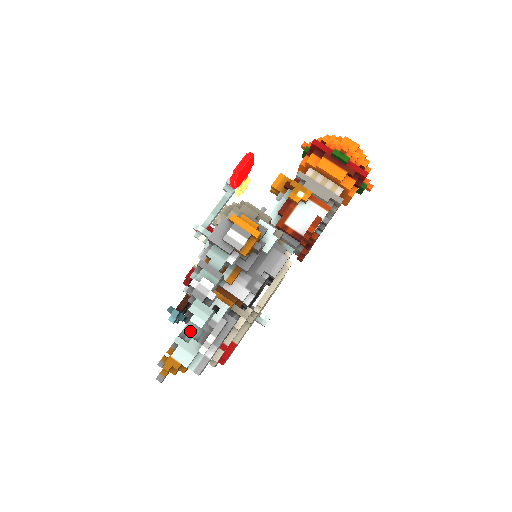
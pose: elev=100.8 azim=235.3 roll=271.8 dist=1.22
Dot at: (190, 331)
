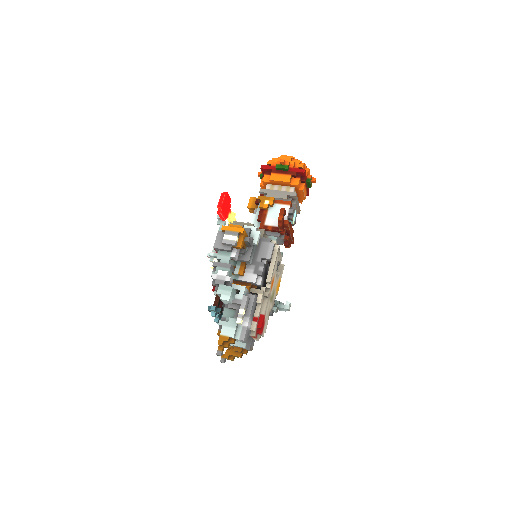
Dot at: (227, 315)
